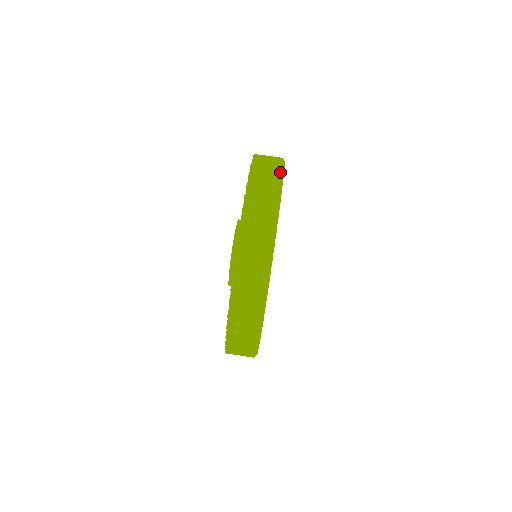
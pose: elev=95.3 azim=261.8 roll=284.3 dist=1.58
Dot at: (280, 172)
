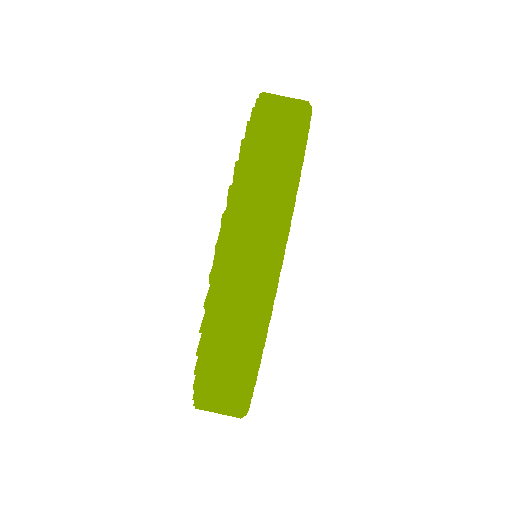
Dot at: occluded
